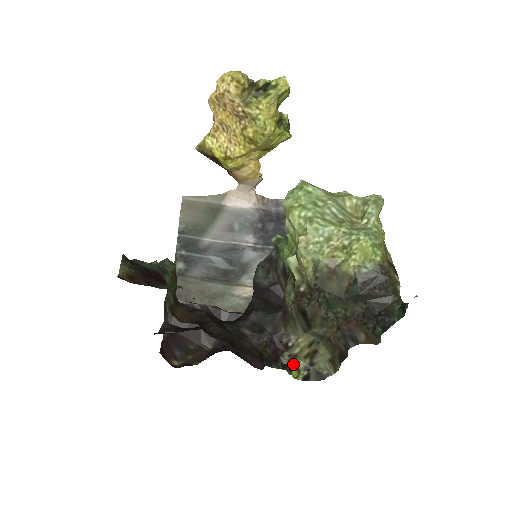
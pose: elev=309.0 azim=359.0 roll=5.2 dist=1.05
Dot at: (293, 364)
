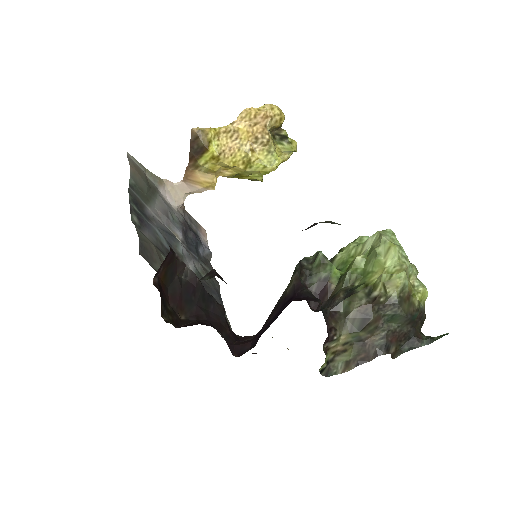
Dot at: (326, 355)
